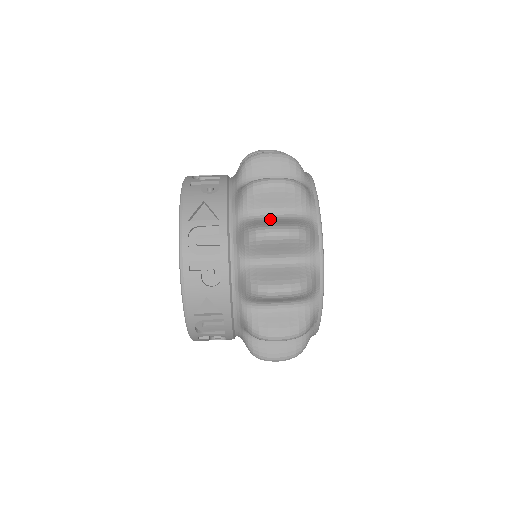
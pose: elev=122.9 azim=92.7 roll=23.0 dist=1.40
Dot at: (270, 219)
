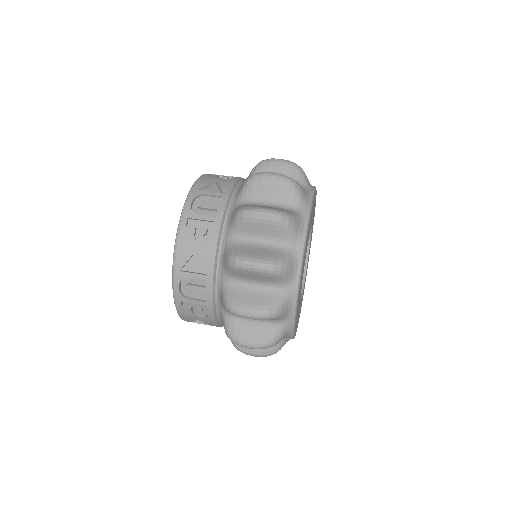
Dot at: (249, 290)
